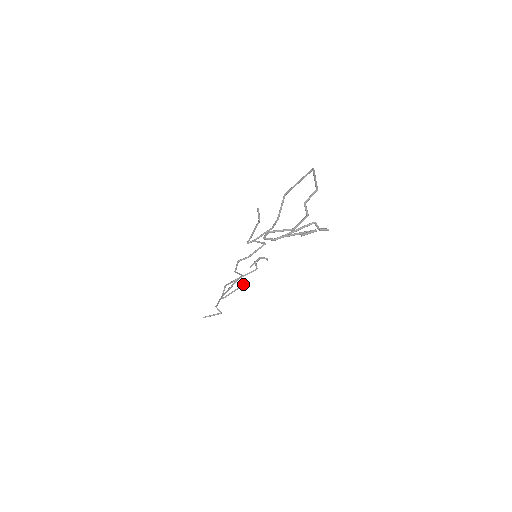
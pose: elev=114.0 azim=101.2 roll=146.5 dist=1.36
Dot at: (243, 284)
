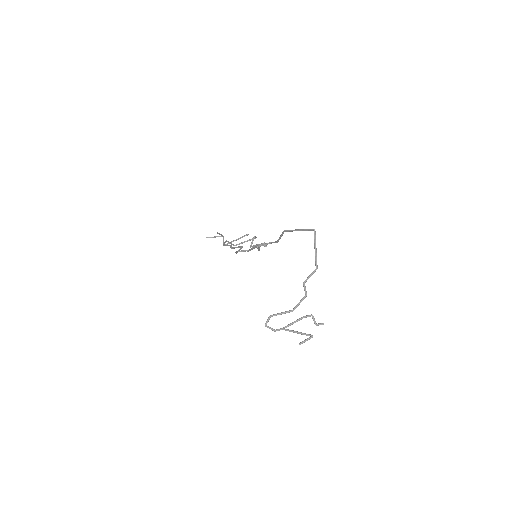
Dot at: (243, 236)
